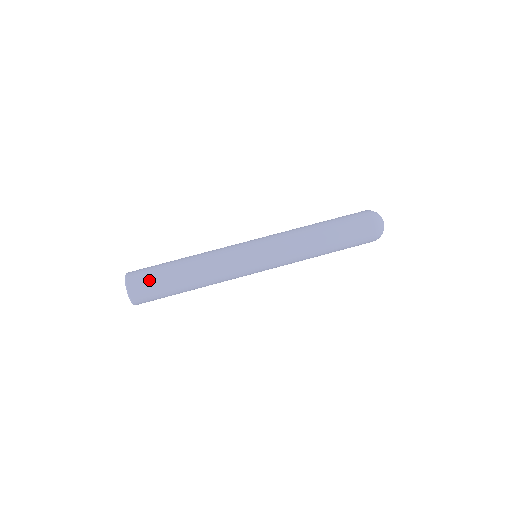
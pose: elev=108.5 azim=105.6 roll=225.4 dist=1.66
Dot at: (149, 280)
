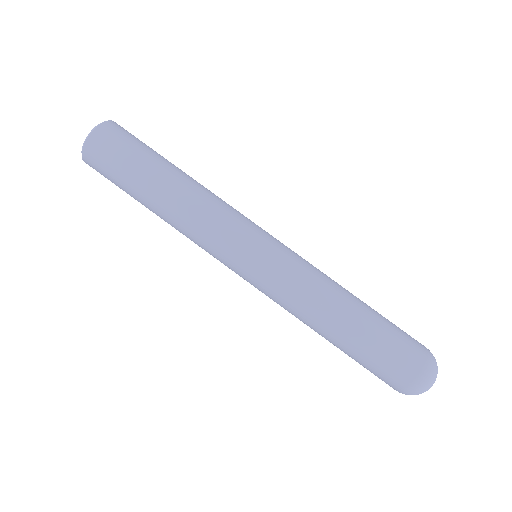
Dot at: (108, 174)
